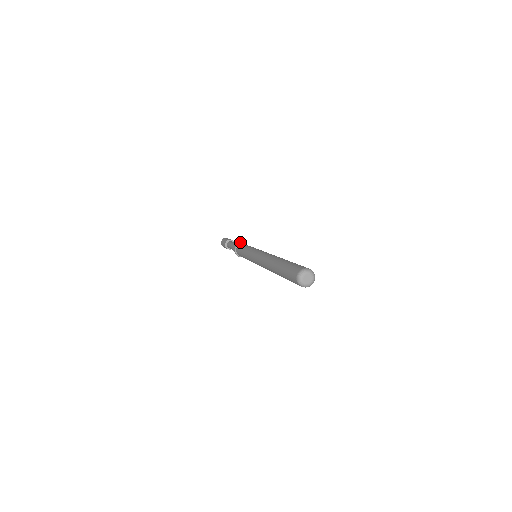
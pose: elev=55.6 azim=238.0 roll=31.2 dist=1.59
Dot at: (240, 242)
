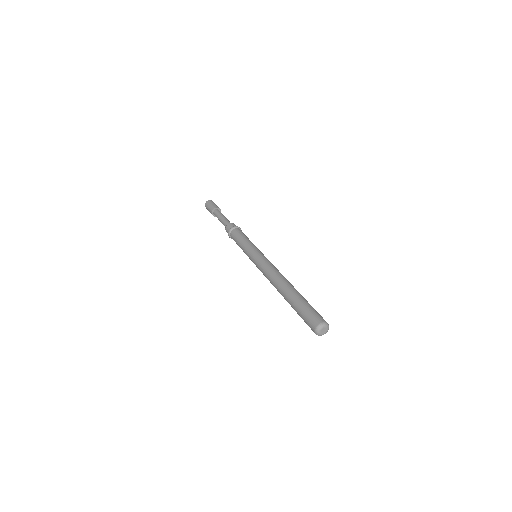
Dot at: (232, 227)
